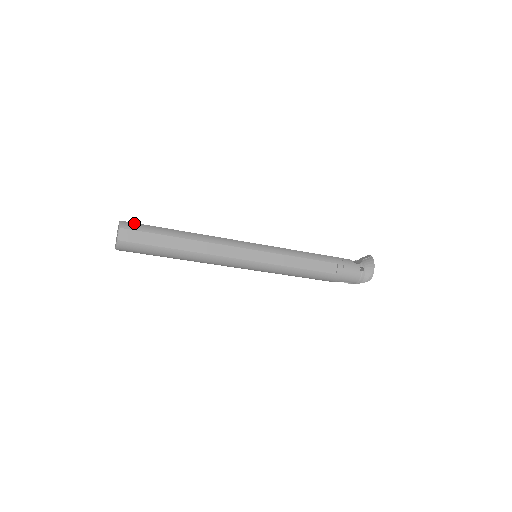
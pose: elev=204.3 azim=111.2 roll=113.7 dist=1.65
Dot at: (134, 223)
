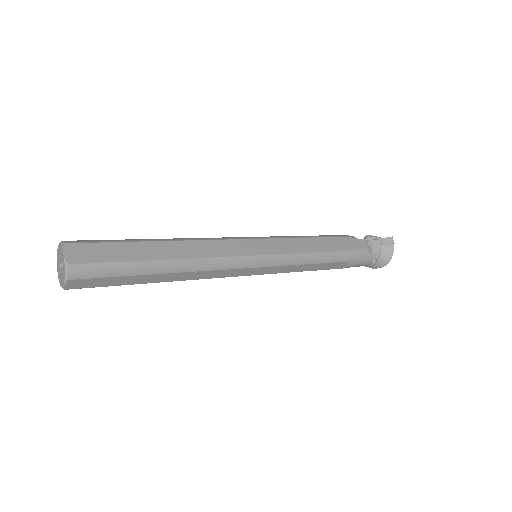
Dot at: (89, 265)
